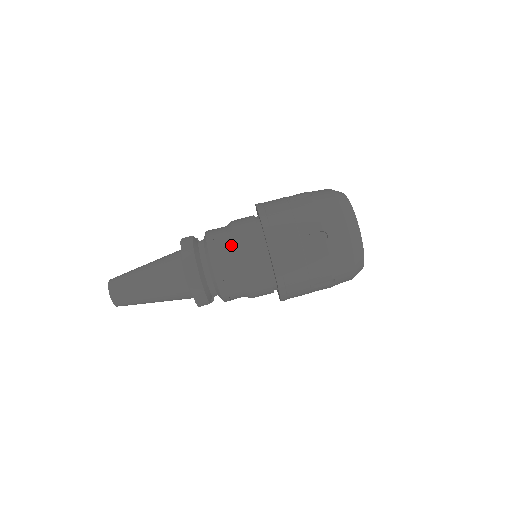
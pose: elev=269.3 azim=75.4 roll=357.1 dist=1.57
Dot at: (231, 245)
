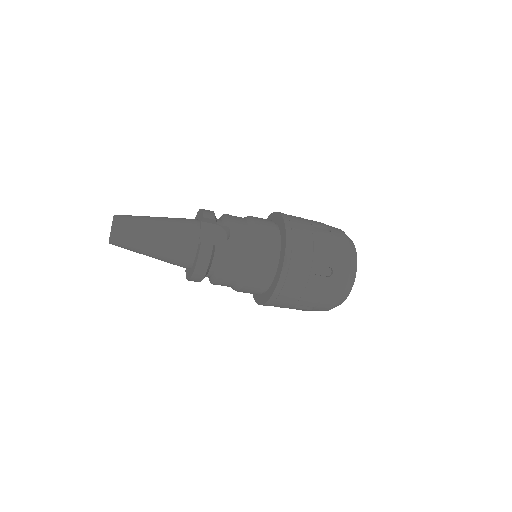
Dot at: (241, 279)
